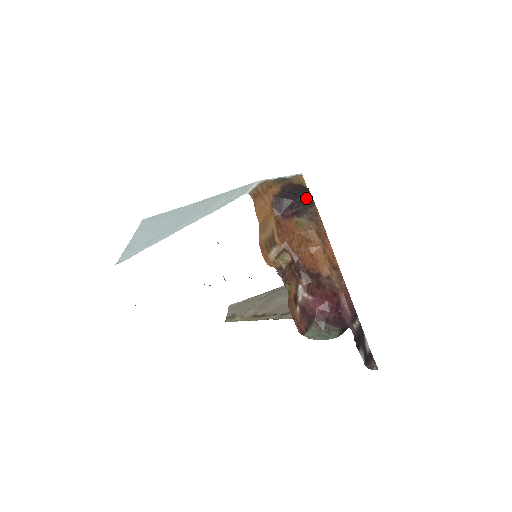
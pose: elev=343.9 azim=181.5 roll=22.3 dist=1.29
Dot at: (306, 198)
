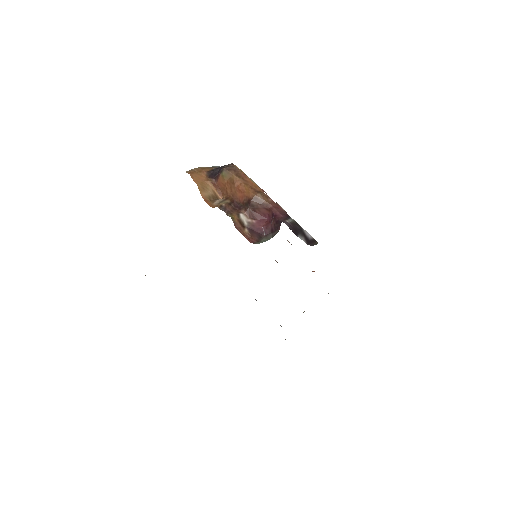
Dot at: (228, 165)
